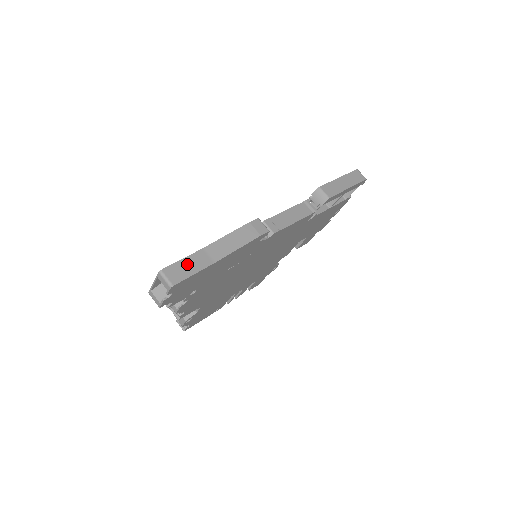
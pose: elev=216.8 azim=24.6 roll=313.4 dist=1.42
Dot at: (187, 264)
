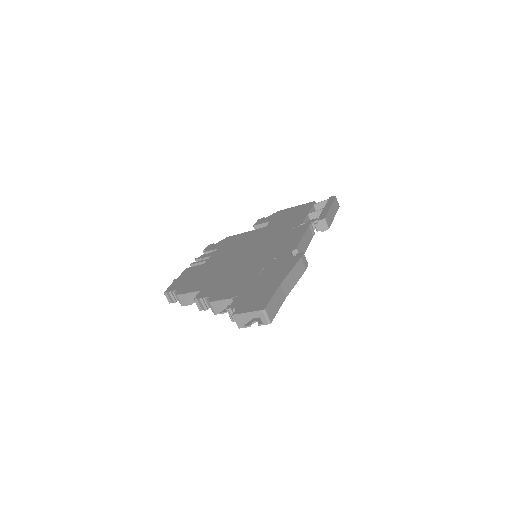
Dot at: (275, 301)
